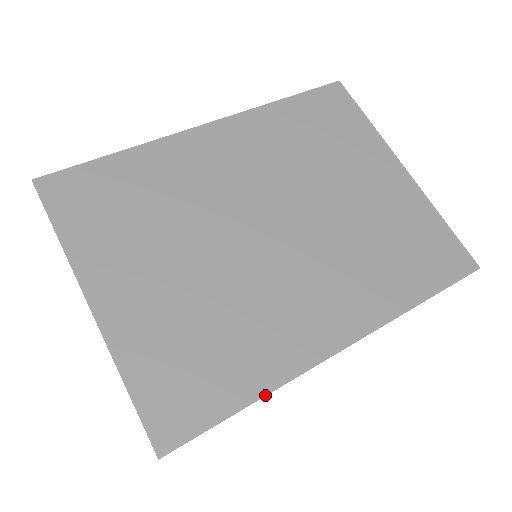
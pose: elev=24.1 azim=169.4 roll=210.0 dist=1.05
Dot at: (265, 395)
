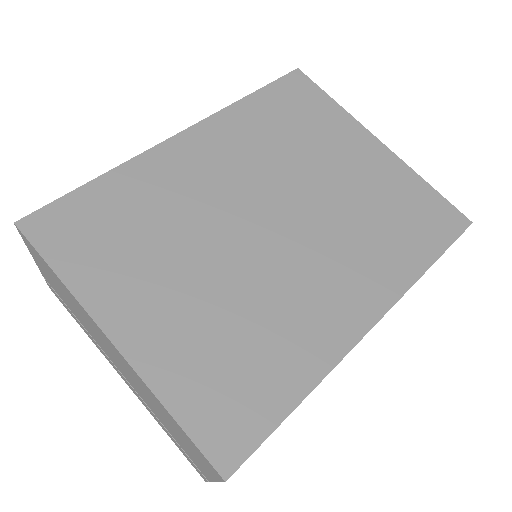
Dot at: (312, 390)
